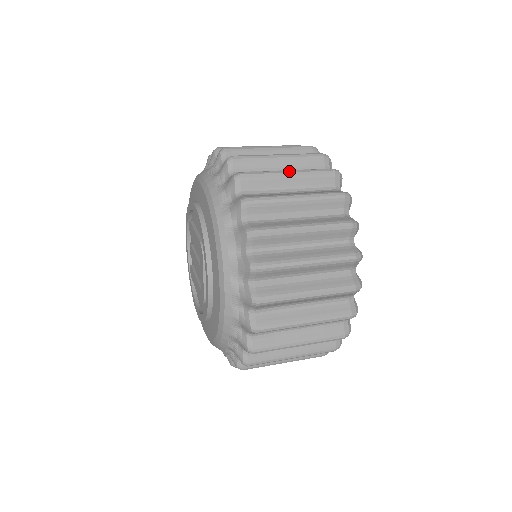
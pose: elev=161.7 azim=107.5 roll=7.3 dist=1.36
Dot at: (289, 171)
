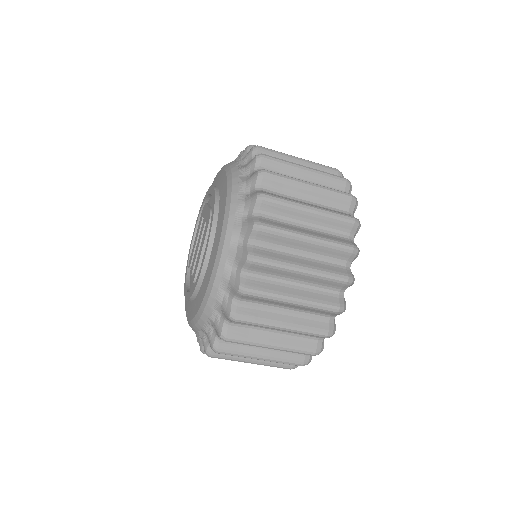
Dot at: occluded
